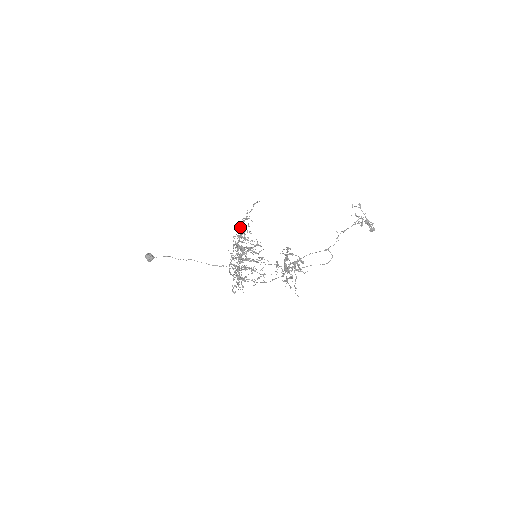
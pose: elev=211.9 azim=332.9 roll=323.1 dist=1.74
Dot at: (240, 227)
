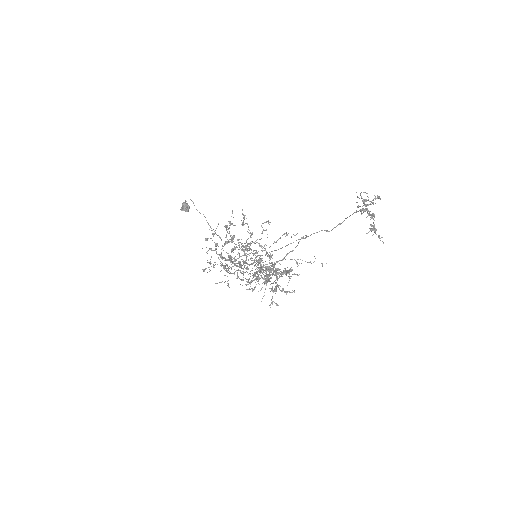
Dot at: occluded
